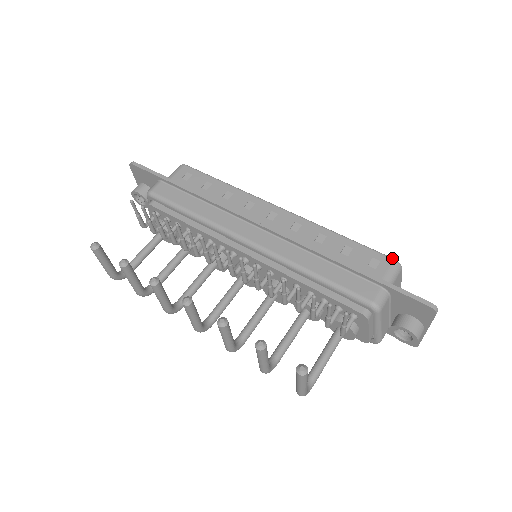
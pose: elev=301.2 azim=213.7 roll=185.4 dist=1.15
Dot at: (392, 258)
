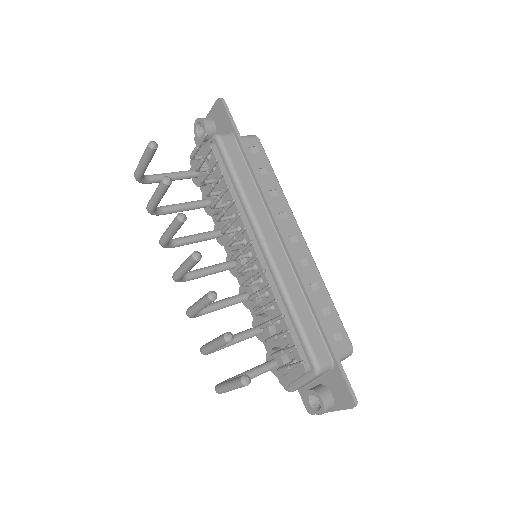
Dot at: (351, 343)
